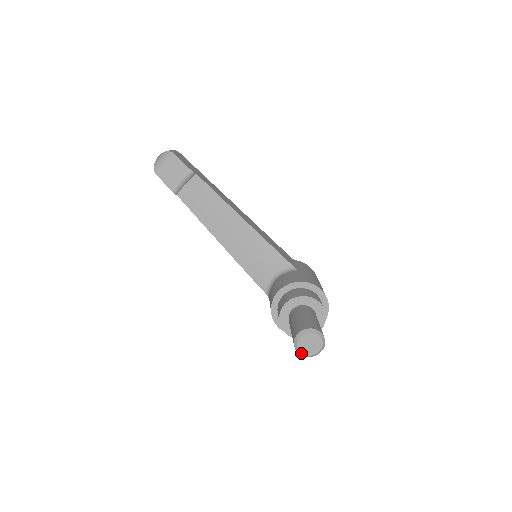
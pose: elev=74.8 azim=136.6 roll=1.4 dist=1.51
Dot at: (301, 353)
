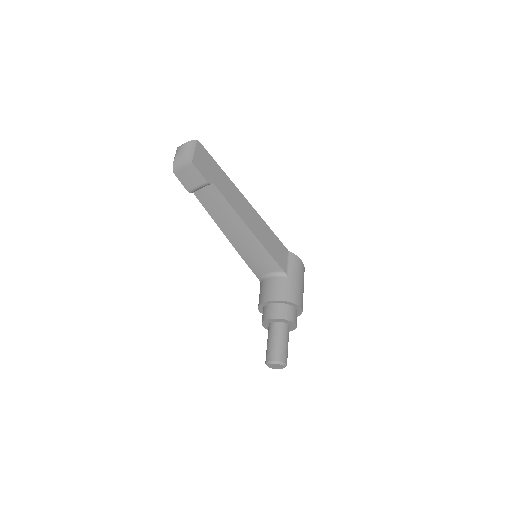
Dot at: (269, 367)
